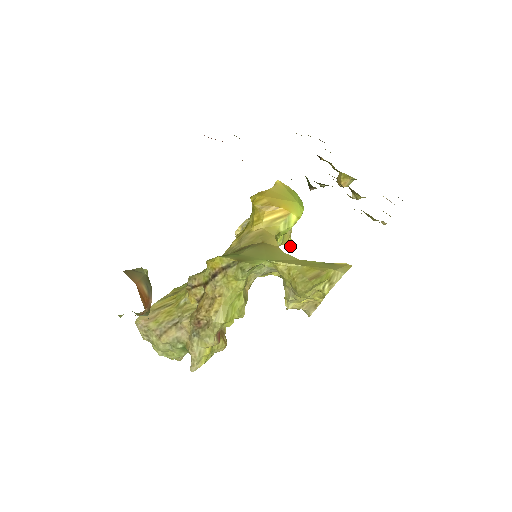
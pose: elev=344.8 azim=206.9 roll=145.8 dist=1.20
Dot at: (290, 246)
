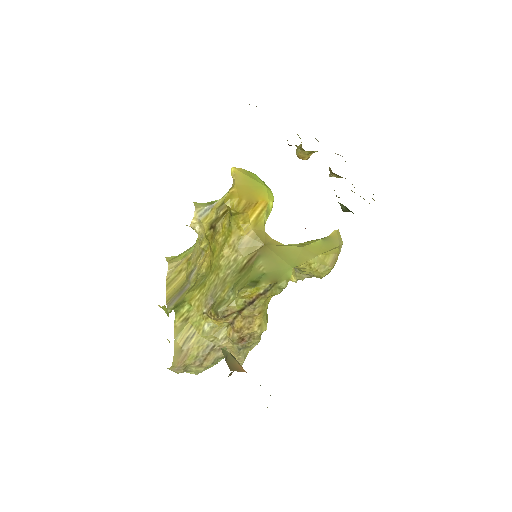
Dot at: occluded
